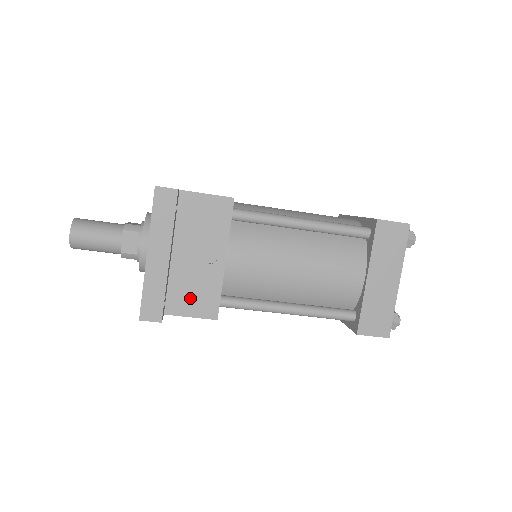
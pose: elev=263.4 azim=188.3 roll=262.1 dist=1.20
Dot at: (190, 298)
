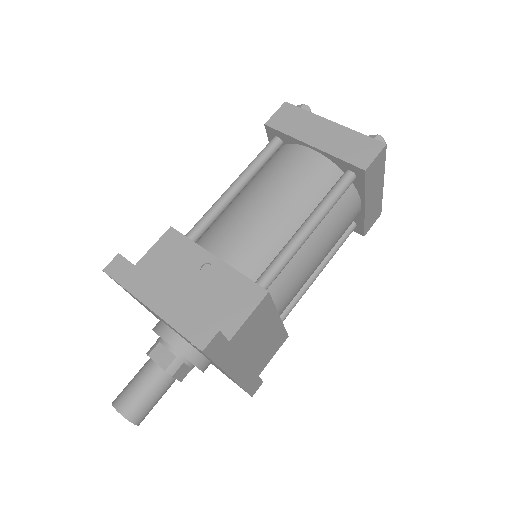
Dot at: (230, 307)
